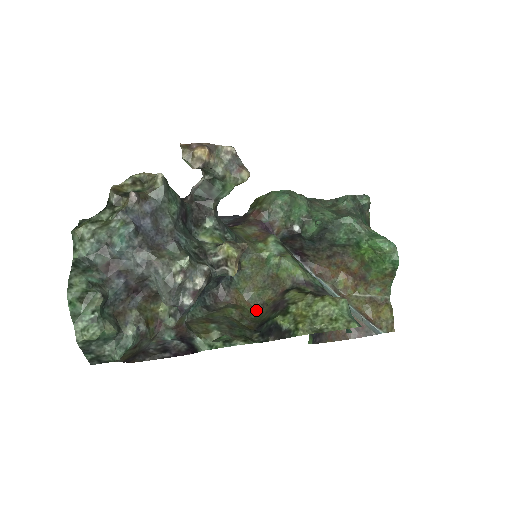
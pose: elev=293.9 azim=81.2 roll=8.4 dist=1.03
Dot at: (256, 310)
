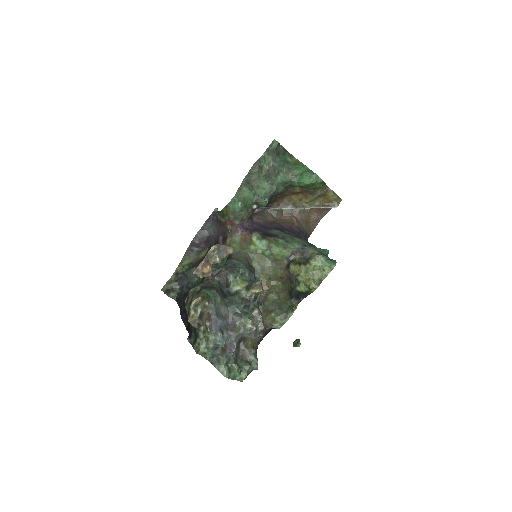
Dot at: (279, 281)
